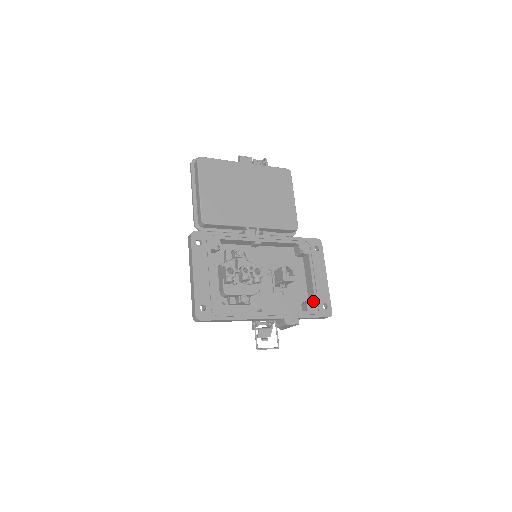
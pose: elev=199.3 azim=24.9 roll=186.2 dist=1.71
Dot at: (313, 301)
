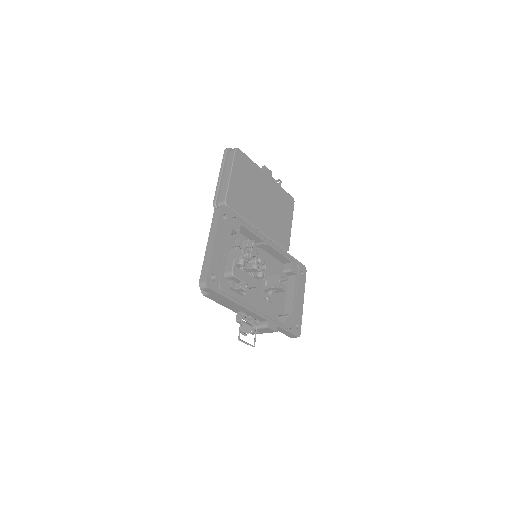
Dot at: (290, 317)
